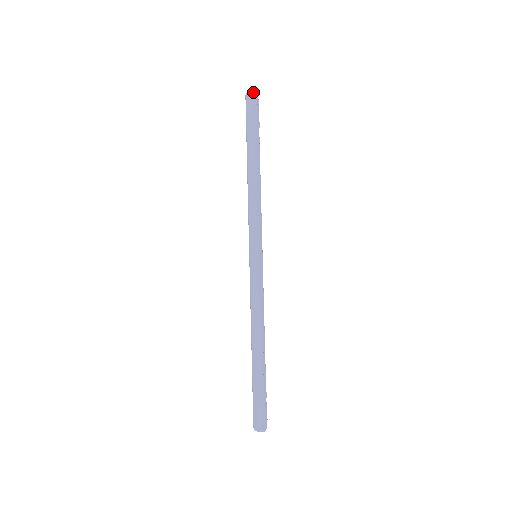
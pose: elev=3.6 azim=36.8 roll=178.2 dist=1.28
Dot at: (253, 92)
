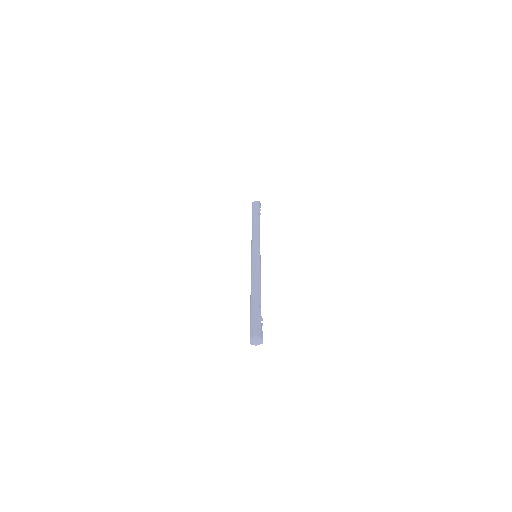
Dot at: (253, 202)
